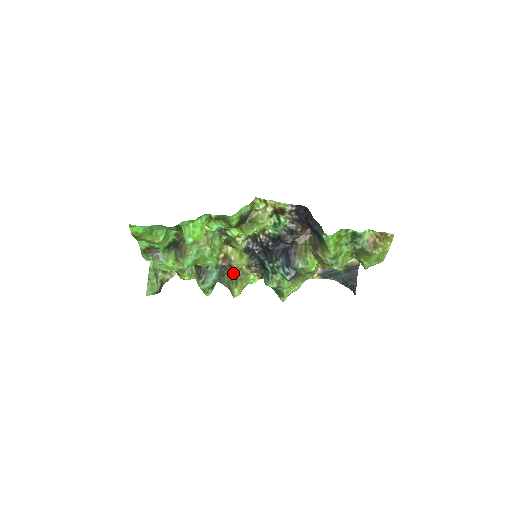
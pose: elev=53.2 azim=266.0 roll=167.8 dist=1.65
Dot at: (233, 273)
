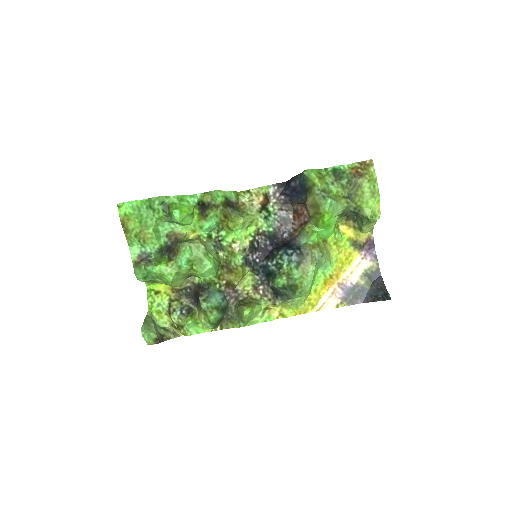
Dot at: (240, 300)
